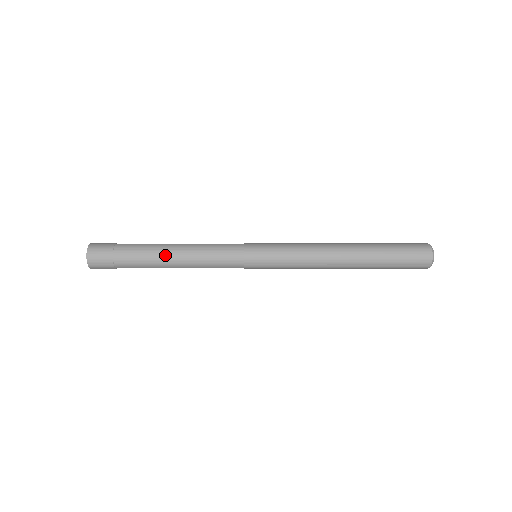
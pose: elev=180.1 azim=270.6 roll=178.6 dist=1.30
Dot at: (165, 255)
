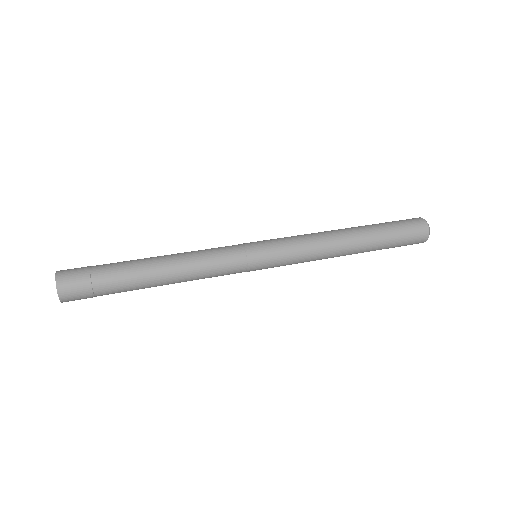
Dot at: (158, 282)
